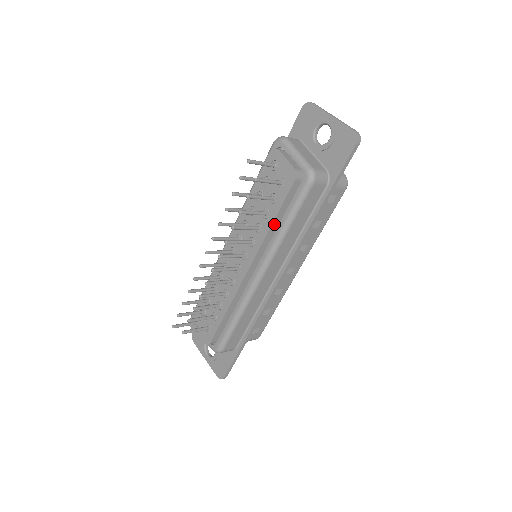
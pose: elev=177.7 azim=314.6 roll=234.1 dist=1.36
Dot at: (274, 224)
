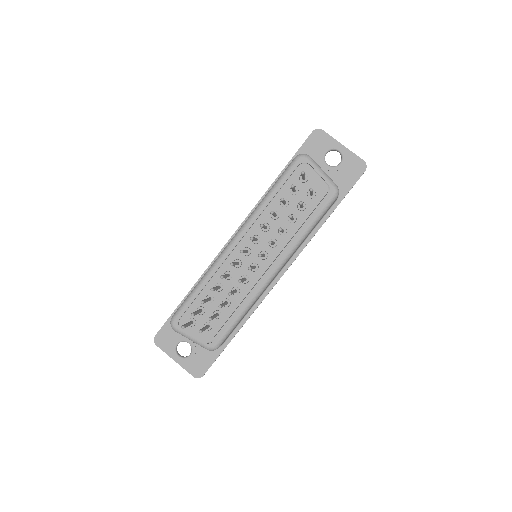
Dot at: (299, 228)
